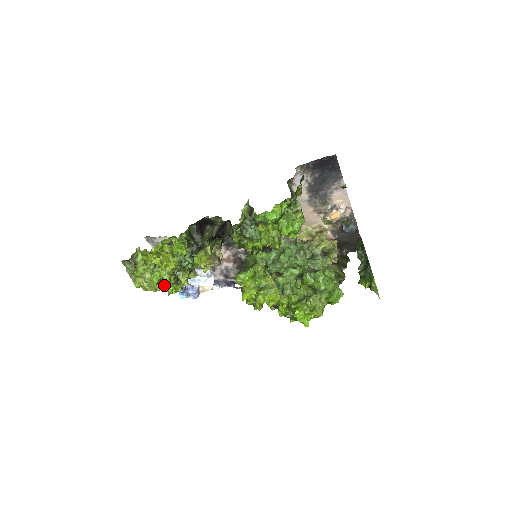
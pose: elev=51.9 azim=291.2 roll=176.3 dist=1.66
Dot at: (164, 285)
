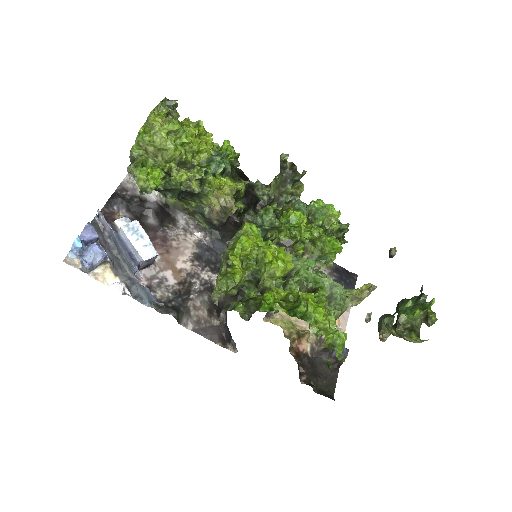
Dot at: (175, 145)
